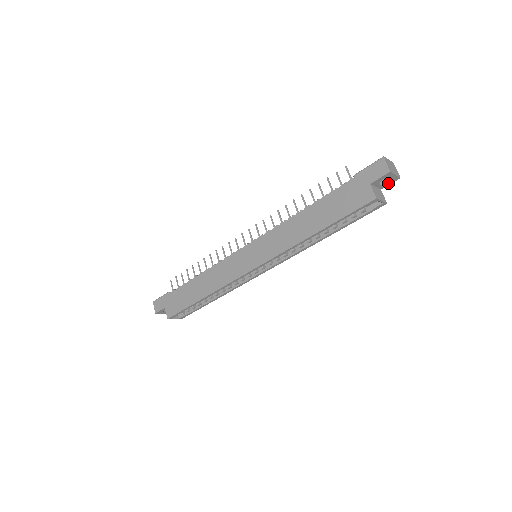
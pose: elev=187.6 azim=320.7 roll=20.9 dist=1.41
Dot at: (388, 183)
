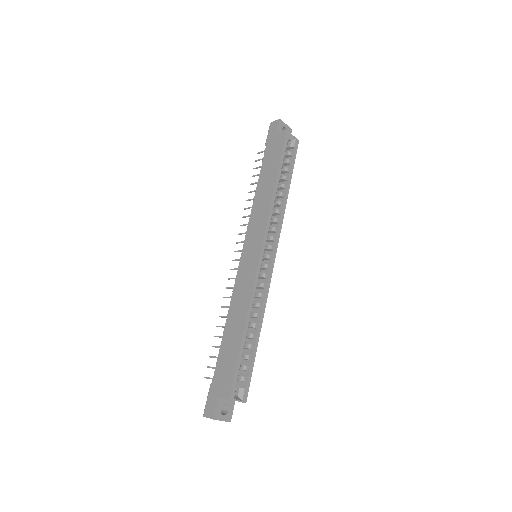
Dot at: occluded
